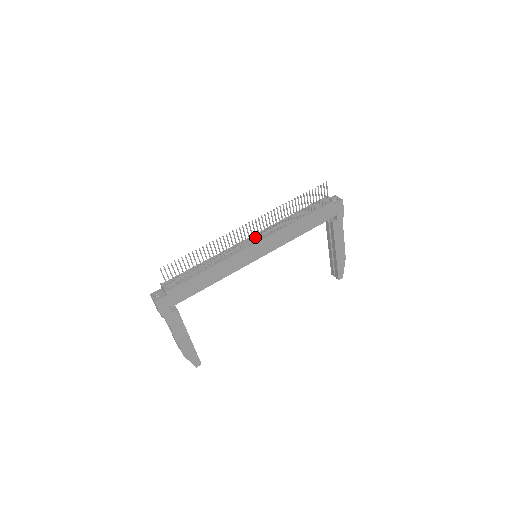
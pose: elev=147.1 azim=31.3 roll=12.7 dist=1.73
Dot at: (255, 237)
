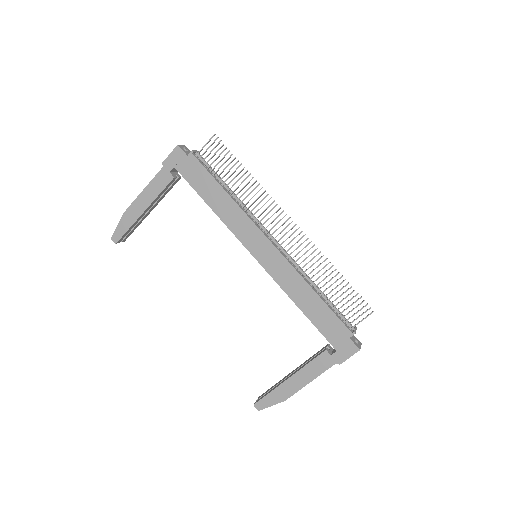
Dot at: occluded
